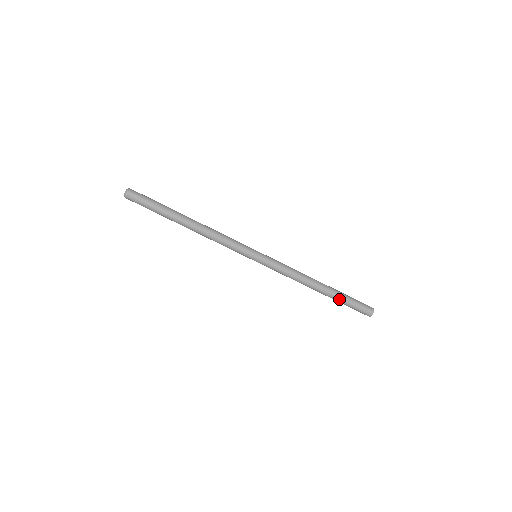
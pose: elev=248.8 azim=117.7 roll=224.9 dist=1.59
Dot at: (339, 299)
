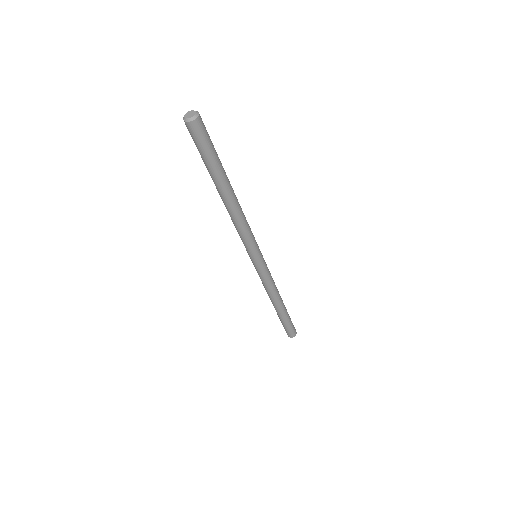
Dot at: (285, 318)
